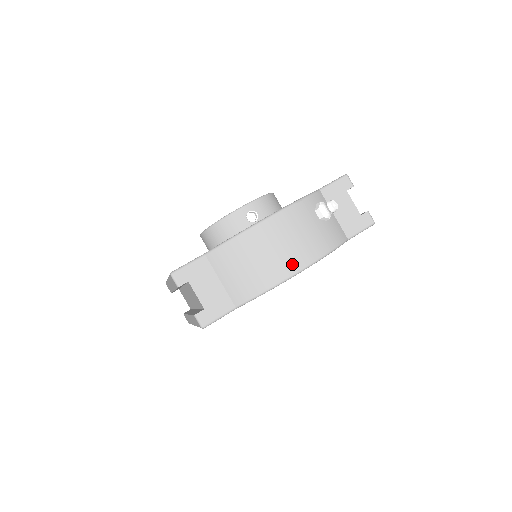
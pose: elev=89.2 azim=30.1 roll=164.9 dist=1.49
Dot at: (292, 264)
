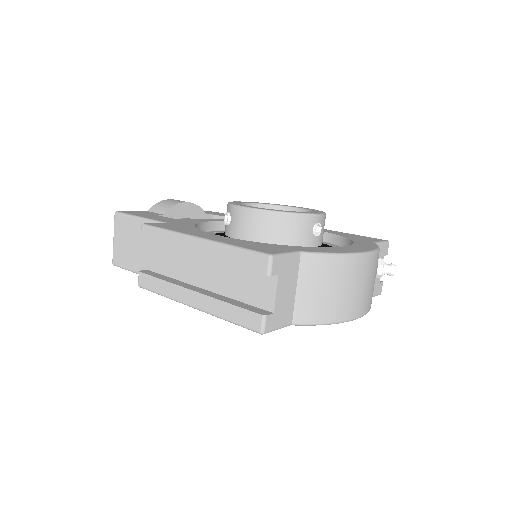
Dot at: (358, 308)
